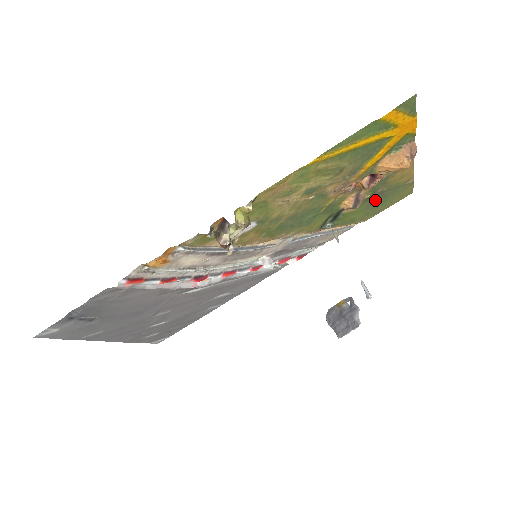
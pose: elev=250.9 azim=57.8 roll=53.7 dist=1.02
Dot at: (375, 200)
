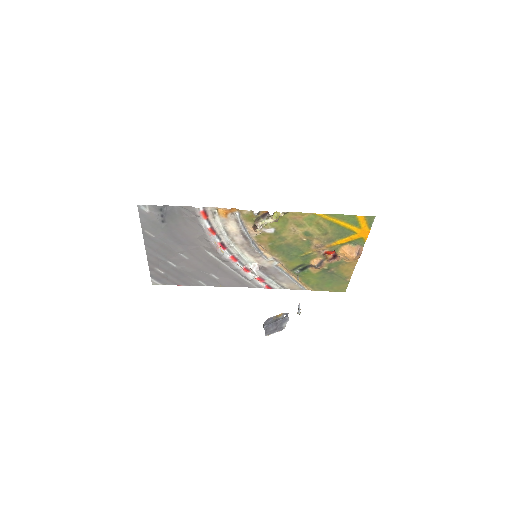
Dot at: (327, 276)
